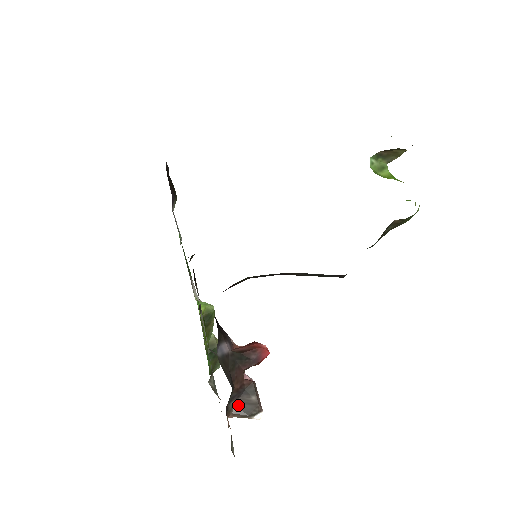
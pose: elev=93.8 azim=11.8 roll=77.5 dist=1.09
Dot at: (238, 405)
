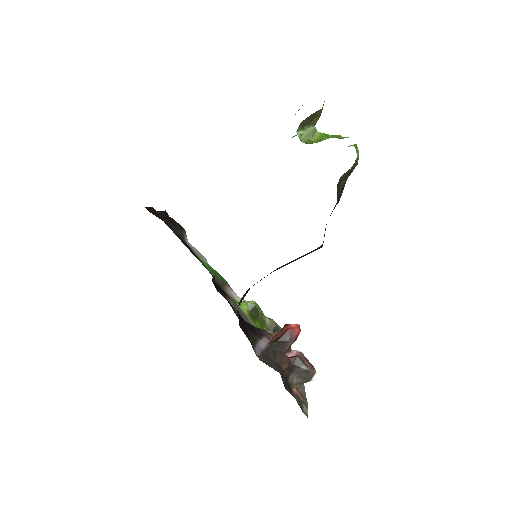
Dot at: (296, 377)
